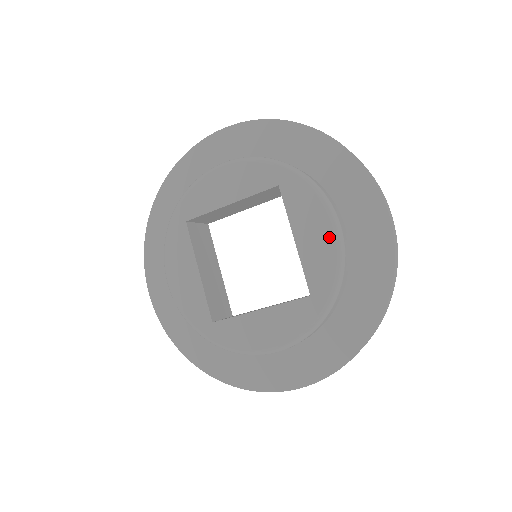
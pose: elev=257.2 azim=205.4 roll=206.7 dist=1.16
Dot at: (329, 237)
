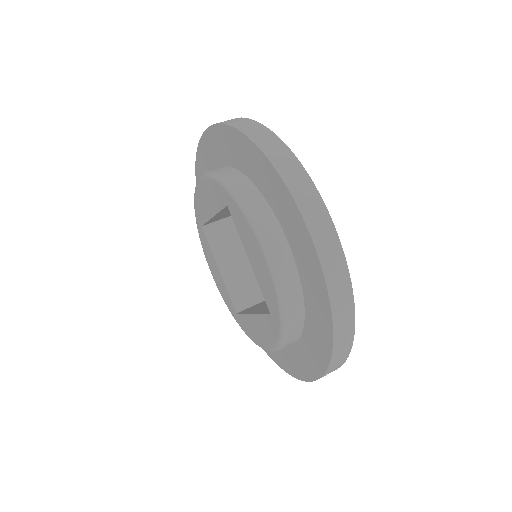
Dot at: (264, 265)
